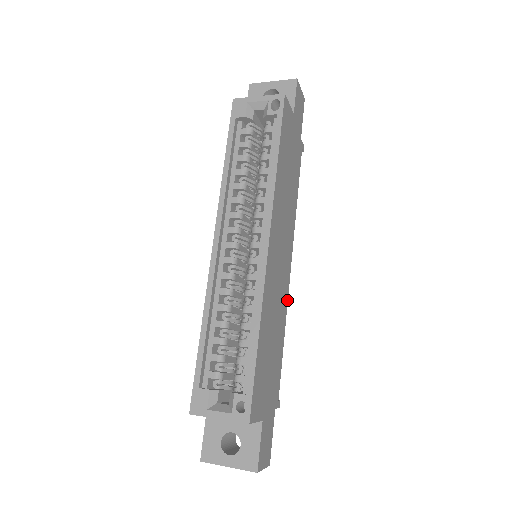
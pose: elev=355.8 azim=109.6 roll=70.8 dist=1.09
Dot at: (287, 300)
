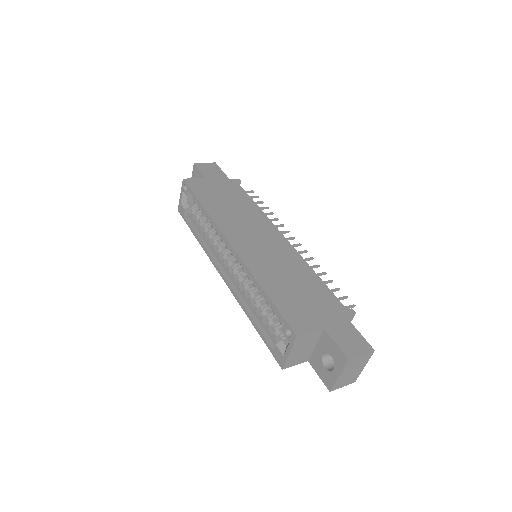
Dot at: (298, 254)
